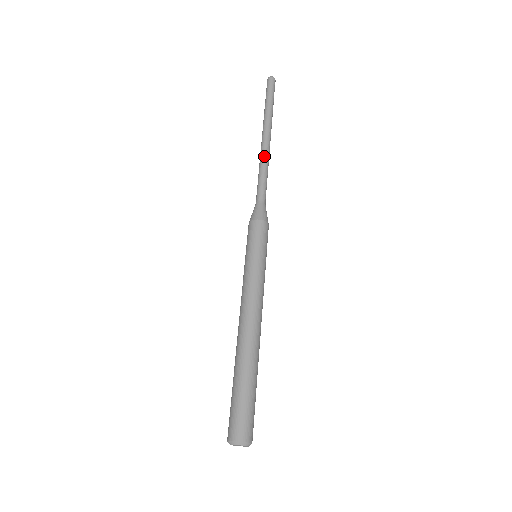
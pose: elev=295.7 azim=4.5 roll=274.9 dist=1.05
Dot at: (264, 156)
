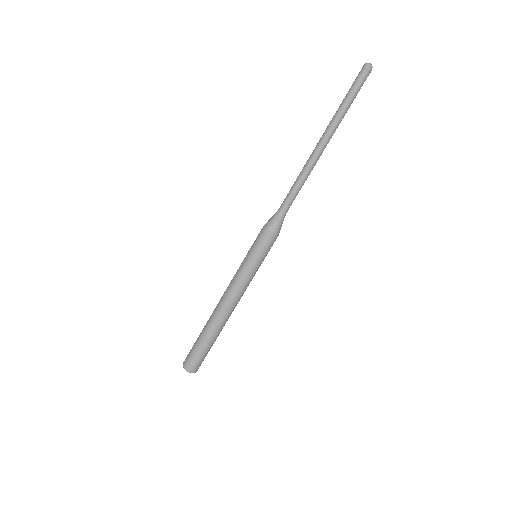
Dot at: (308, 167)
